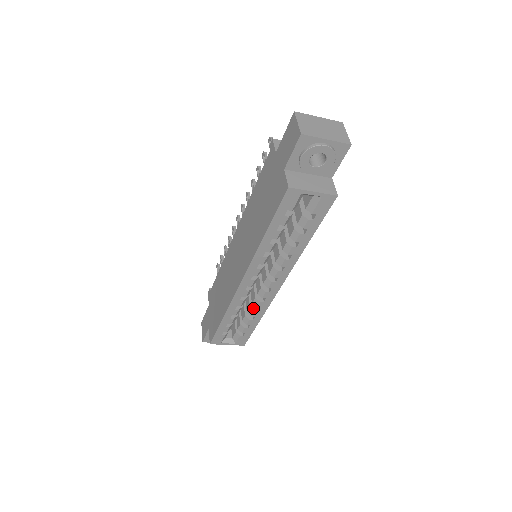
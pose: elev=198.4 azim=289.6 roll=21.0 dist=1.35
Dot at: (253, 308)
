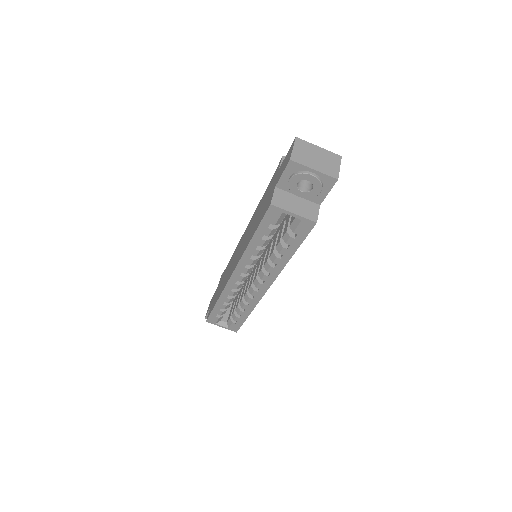
Dot at: (244, 301)
